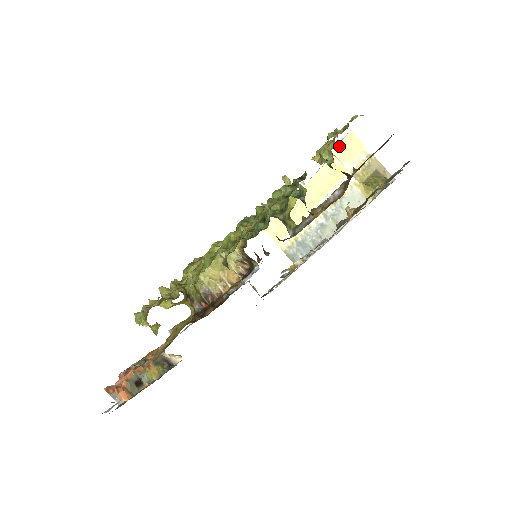
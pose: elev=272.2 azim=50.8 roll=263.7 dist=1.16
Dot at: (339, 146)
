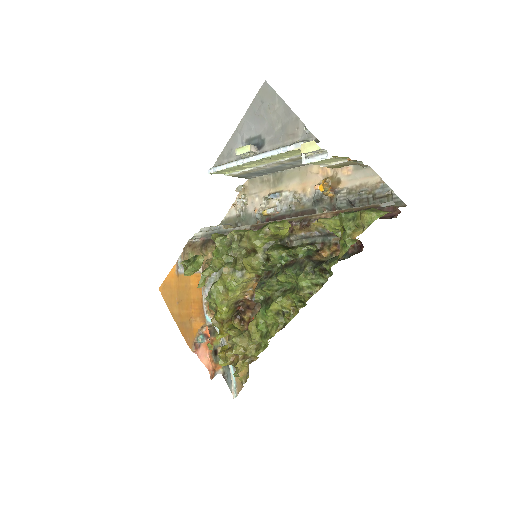
Dot at: (315, 162)
